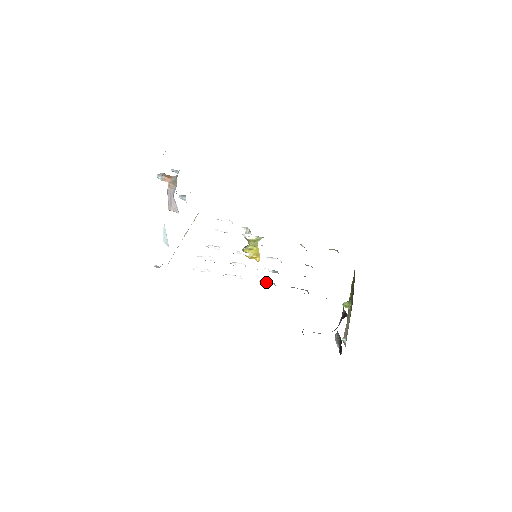
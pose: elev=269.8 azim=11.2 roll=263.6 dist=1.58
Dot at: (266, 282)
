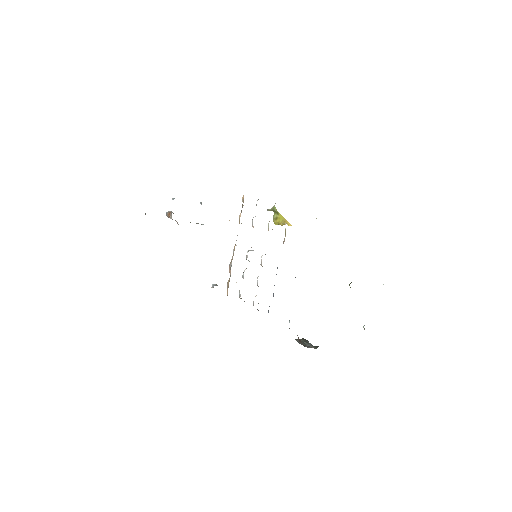
Dot at: occluded
